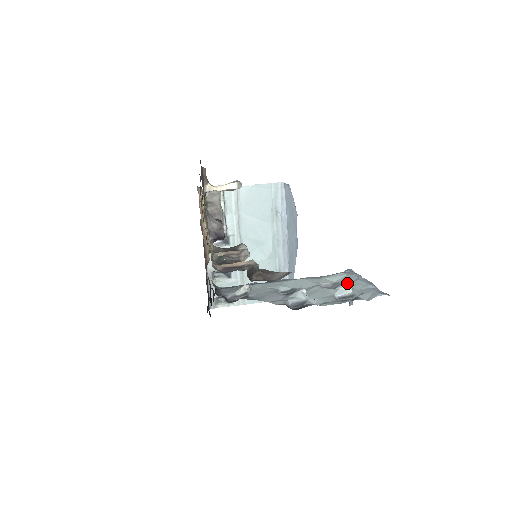
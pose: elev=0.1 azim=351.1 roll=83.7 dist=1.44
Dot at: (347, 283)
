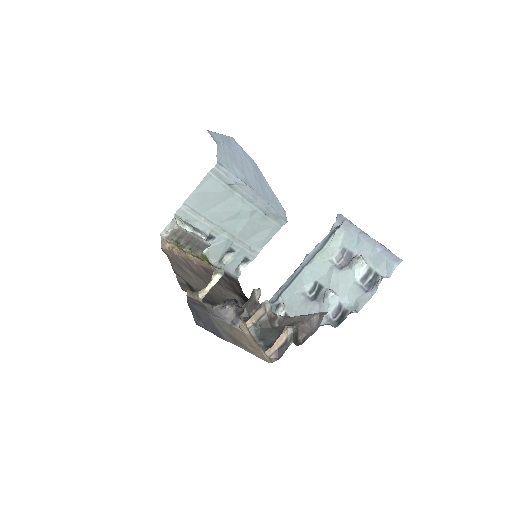
Dot at: (358, 261)
